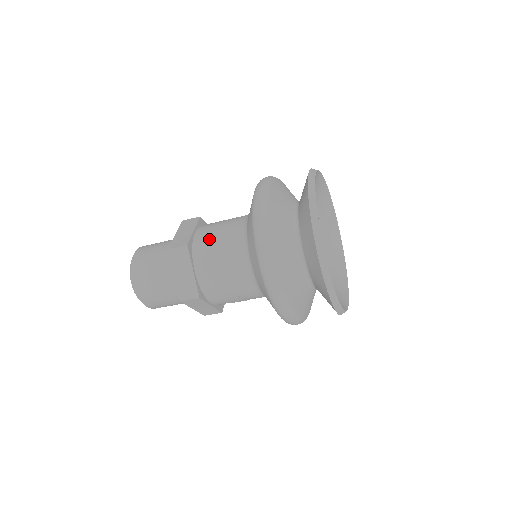
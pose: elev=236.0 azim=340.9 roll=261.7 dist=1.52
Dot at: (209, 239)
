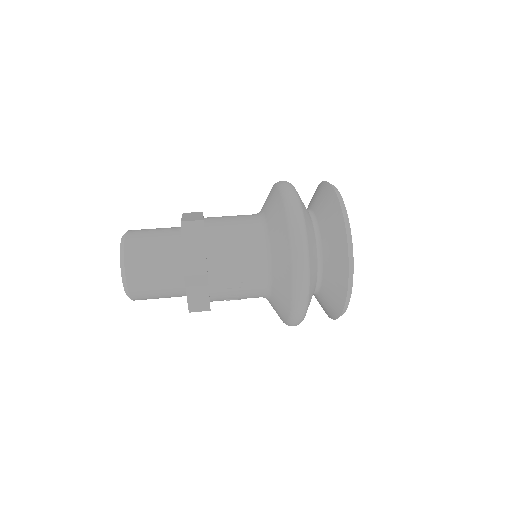
Dot at: (223, 222)
